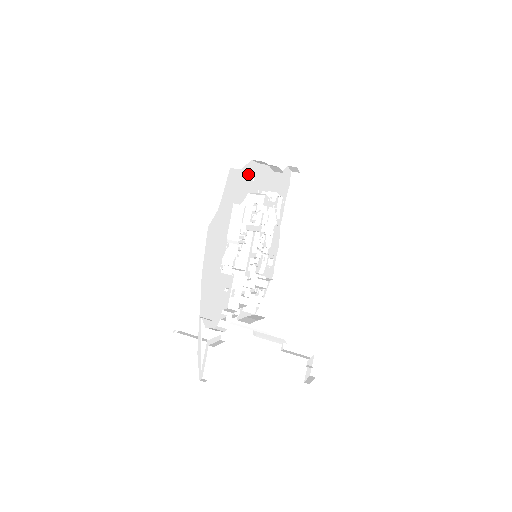
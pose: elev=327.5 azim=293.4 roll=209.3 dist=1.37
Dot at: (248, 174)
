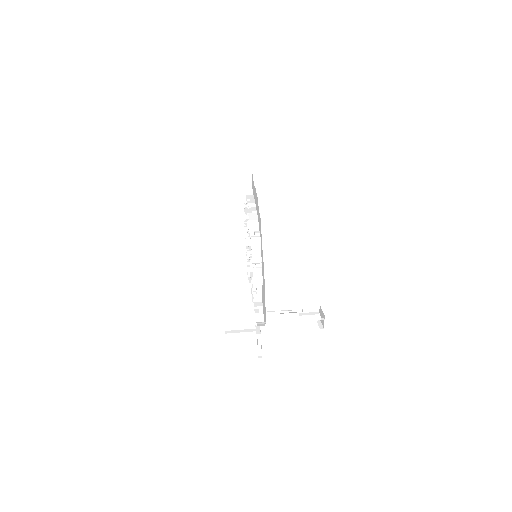
Dot at: occluded
